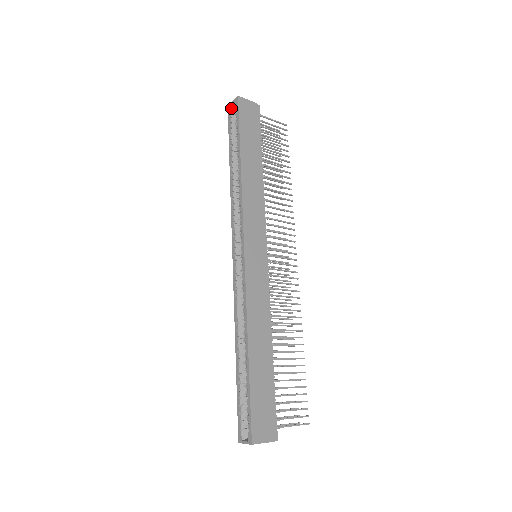
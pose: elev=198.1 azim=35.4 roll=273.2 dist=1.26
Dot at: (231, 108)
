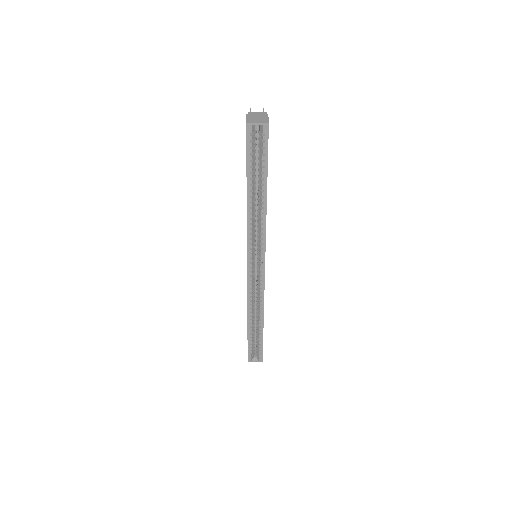
Dot at: (252, 129)
